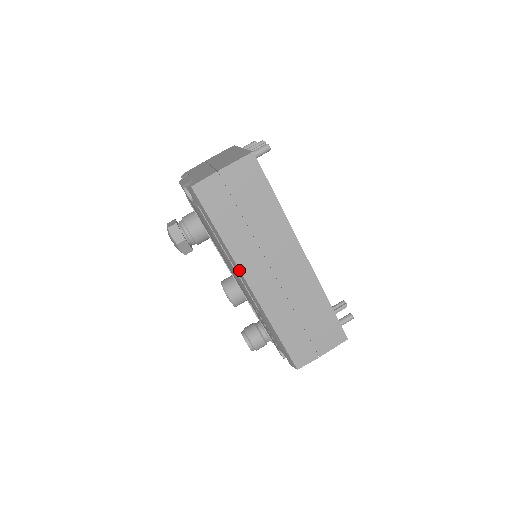
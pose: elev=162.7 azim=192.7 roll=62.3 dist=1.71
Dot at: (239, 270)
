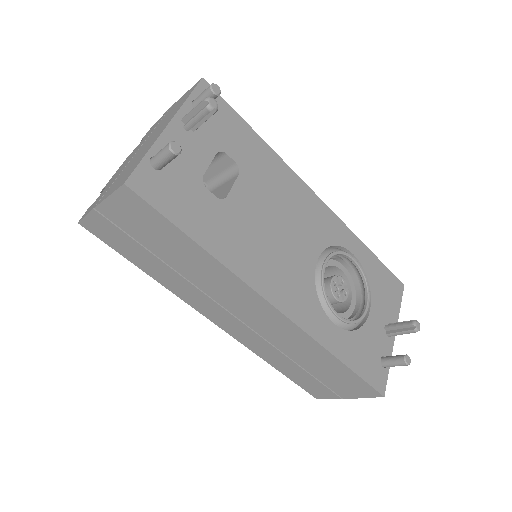
Dot at: (193, 307)
